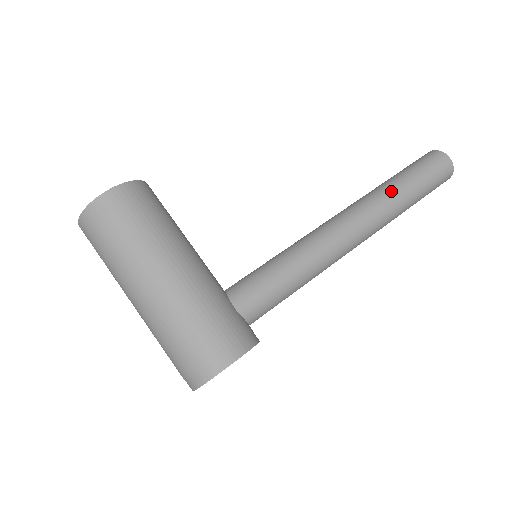
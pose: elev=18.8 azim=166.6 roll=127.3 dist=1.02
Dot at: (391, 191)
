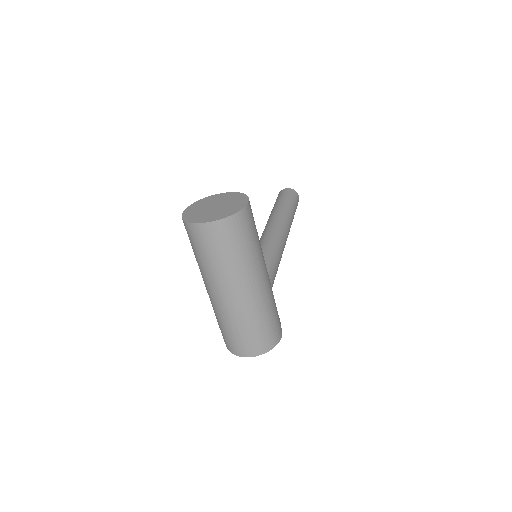
Dot at: (291, 217)
